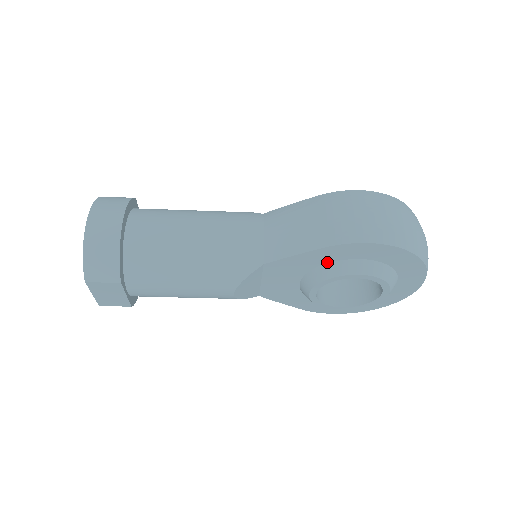
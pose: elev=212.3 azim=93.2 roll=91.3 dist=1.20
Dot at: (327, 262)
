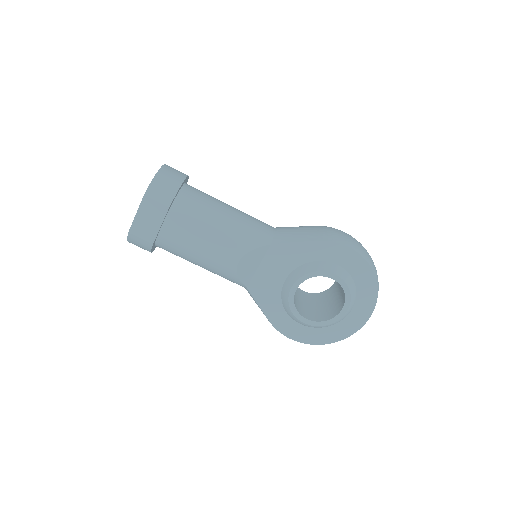
Dot at: (315, 260)
